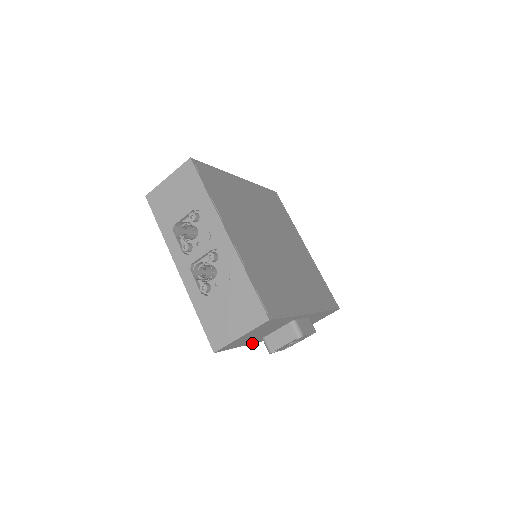
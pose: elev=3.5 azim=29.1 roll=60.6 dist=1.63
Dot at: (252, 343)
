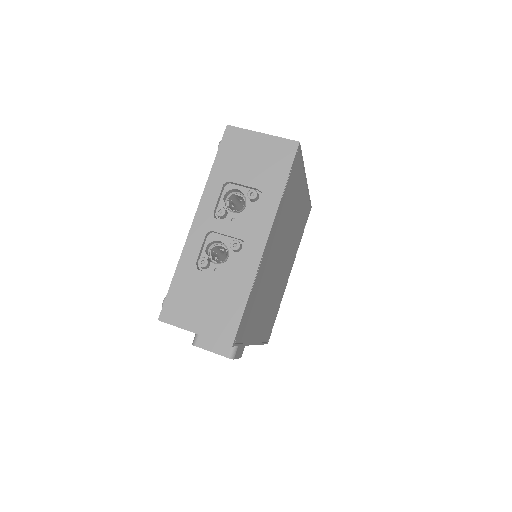
Dot at: occluded
